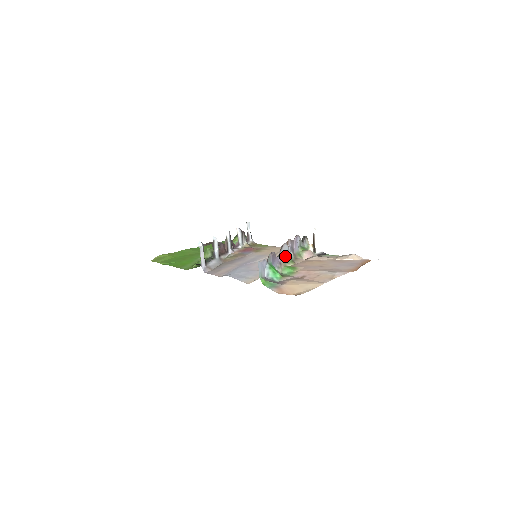
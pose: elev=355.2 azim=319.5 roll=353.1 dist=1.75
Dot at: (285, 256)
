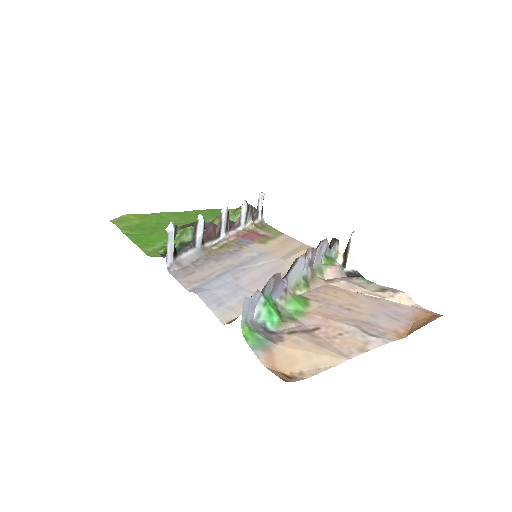
Dot at: (297, 275)
